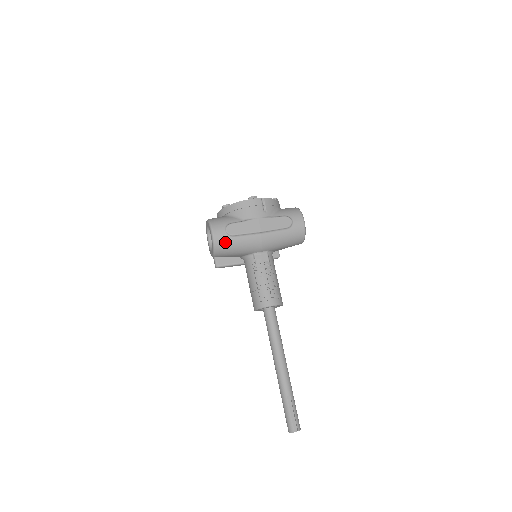
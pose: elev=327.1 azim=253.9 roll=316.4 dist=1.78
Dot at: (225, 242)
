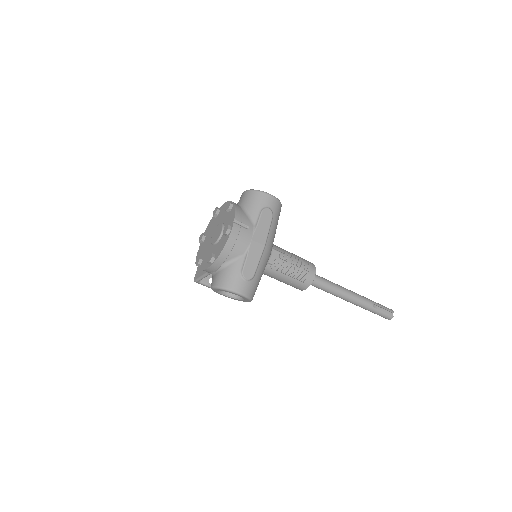
Dot at: (253, 286)
